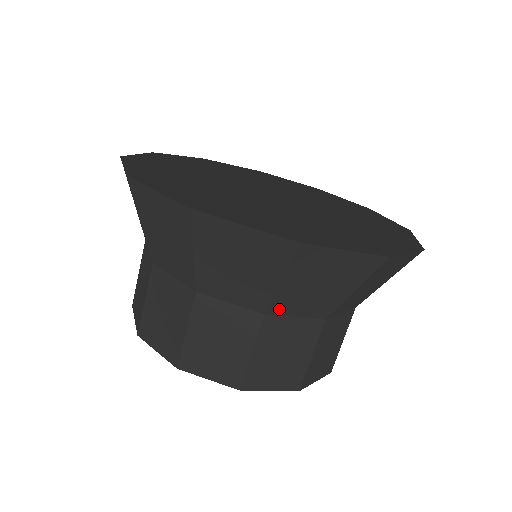
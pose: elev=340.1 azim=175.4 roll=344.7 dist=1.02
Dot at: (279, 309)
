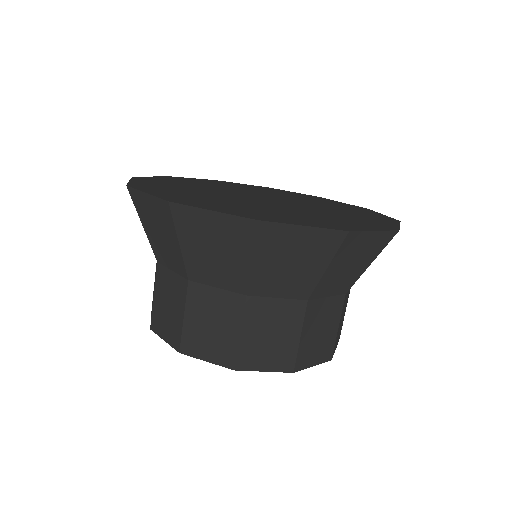
Dot at: (259, 290)
